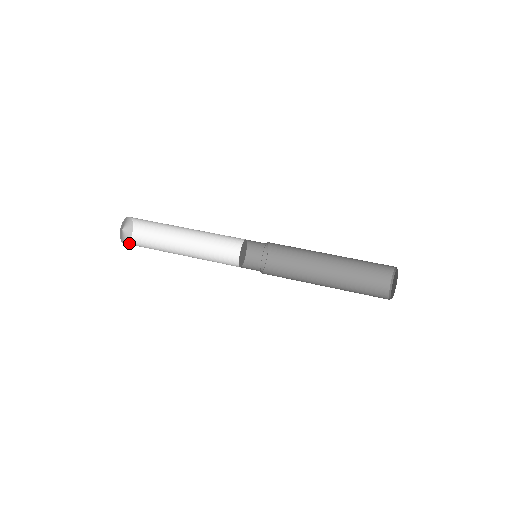
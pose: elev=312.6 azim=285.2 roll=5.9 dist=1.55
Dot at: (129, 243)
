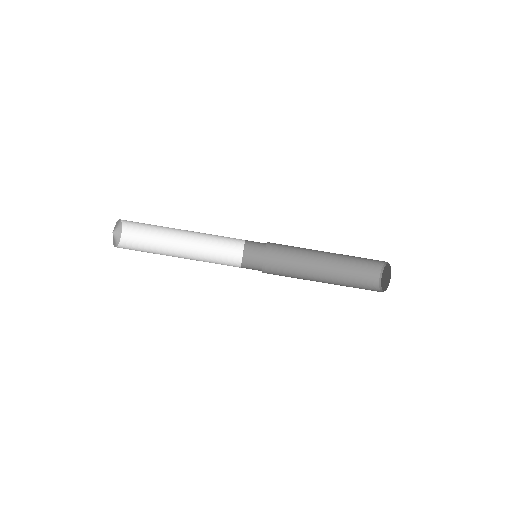
Dot at: (124, 233)
